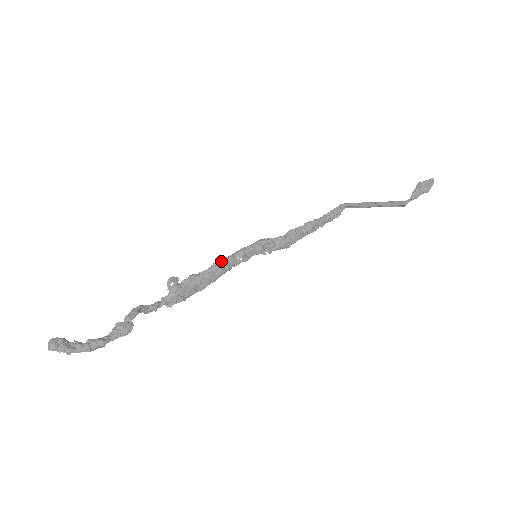
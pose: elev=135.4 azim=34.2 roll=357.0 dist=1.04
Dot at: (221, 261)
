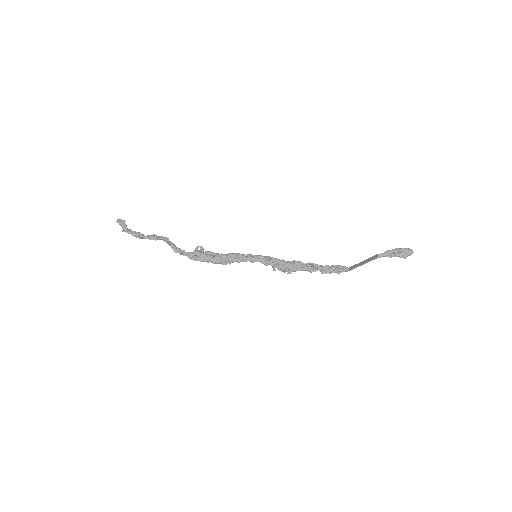
Dot at: (235, 253)
